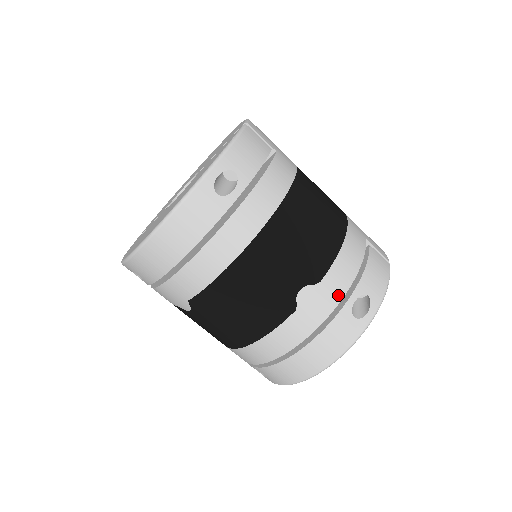
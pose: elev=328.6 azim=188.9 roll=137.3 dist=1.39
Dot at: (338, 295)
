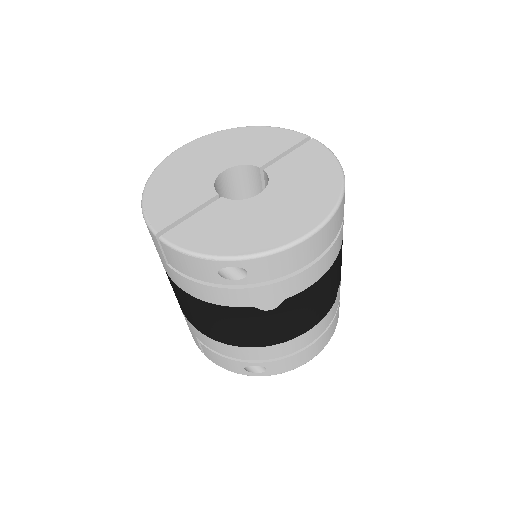
Dot at: occluded
